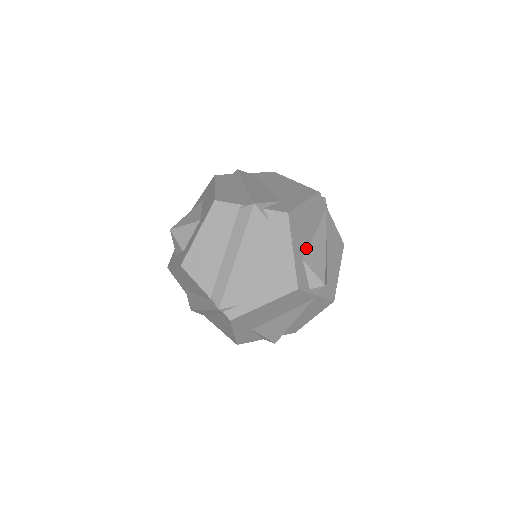
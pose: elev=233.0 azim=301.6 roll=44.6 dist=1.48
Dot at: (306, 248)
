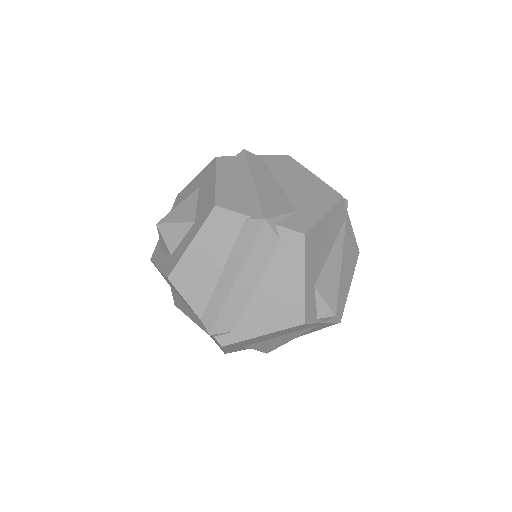
Dot at: (319, 271)
